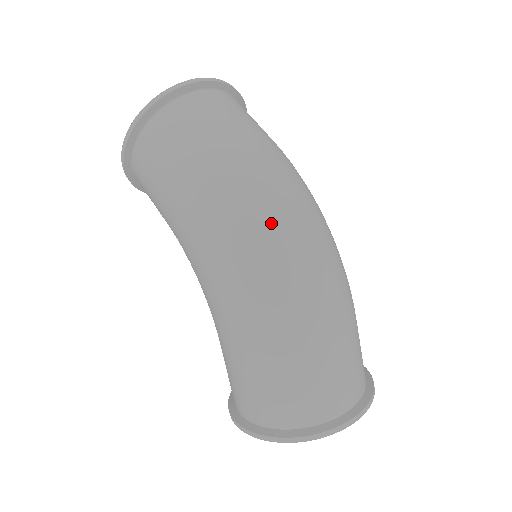
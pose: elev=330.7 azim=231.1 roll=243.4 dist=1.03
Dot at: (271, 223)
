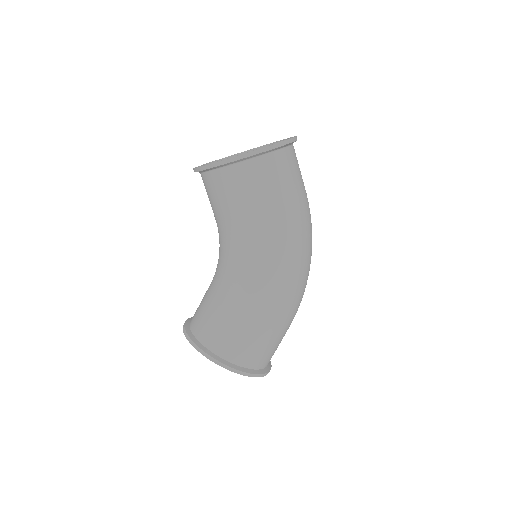
Dot at: (311, 254)
